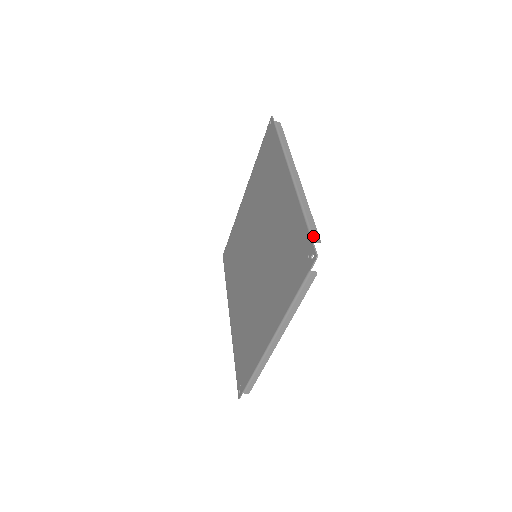
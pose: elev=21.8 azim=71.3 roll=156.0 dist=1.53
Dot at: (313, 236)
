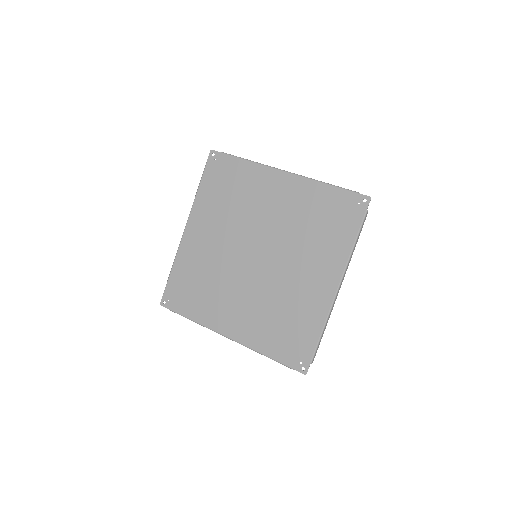
Dot at: occluded
